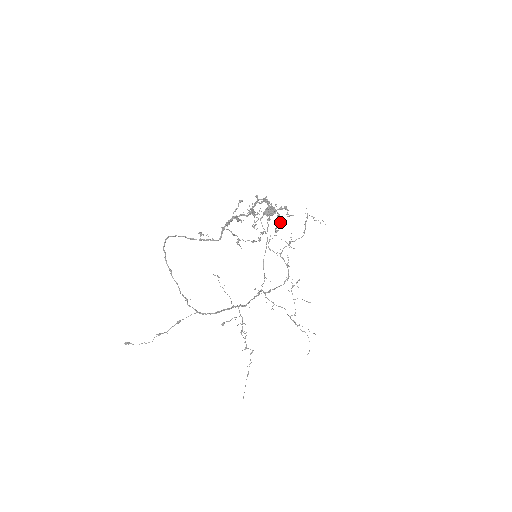
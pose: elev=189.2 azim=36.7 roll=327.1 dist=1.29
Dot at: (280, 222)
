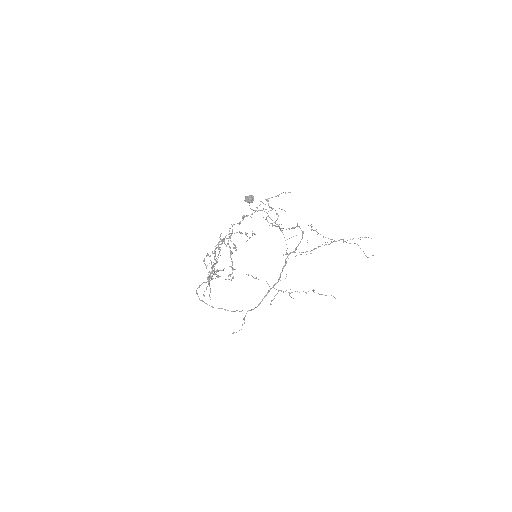
Dot at: occluded
